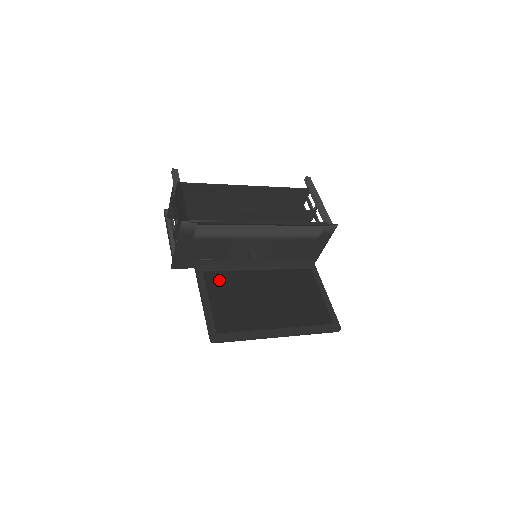
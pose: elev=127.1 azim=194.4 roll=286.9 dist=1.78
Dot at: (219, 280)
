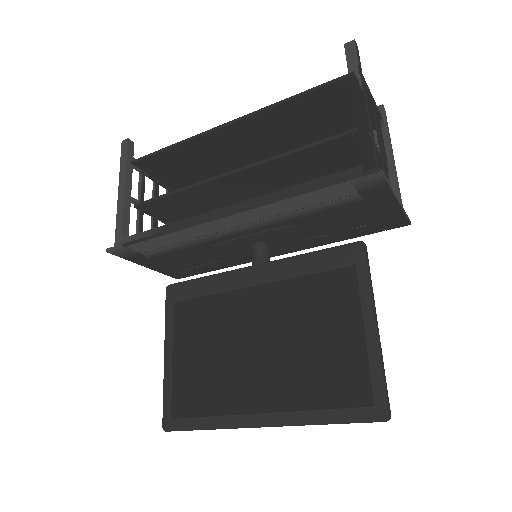
Dot at: (192, 316)
